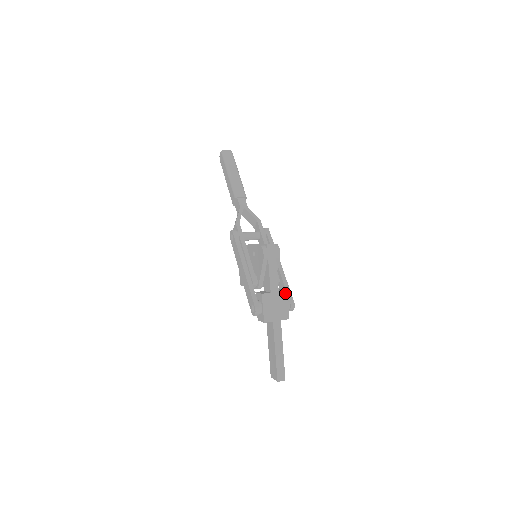
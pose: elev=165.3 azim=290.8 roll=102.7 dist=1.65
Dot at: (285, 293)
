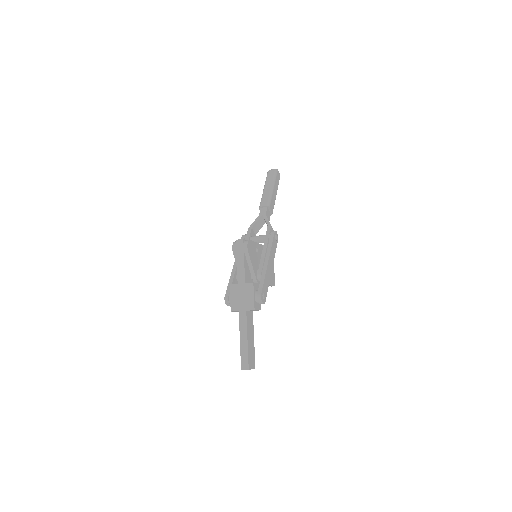
Dot at: (251, 285)
